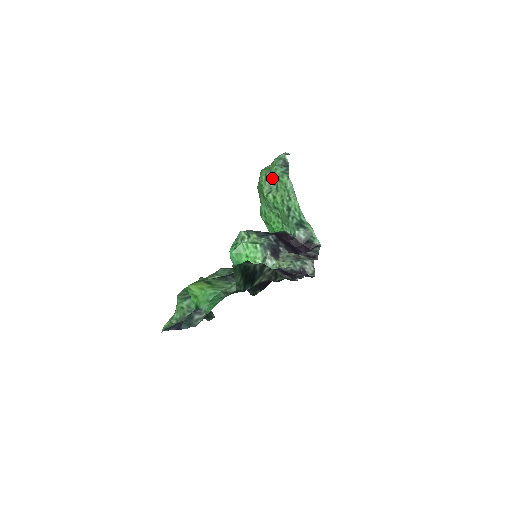
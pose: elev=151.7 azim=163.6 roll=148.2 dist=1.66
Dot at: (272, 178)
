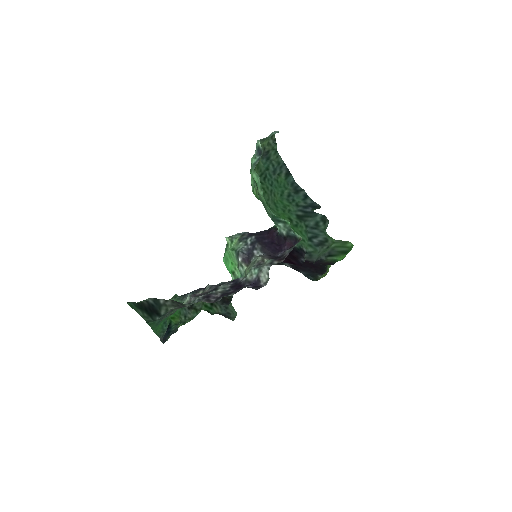
Dot at: occluded
